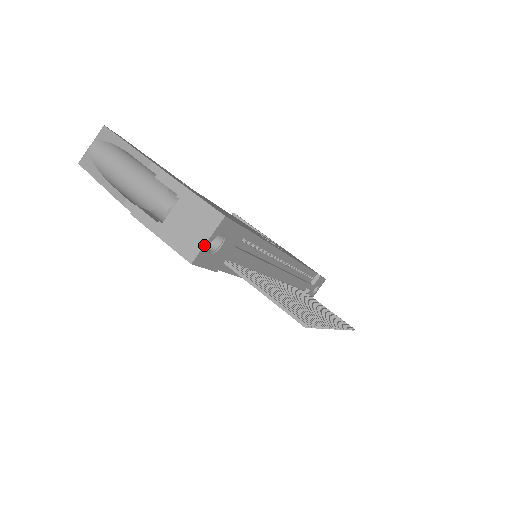
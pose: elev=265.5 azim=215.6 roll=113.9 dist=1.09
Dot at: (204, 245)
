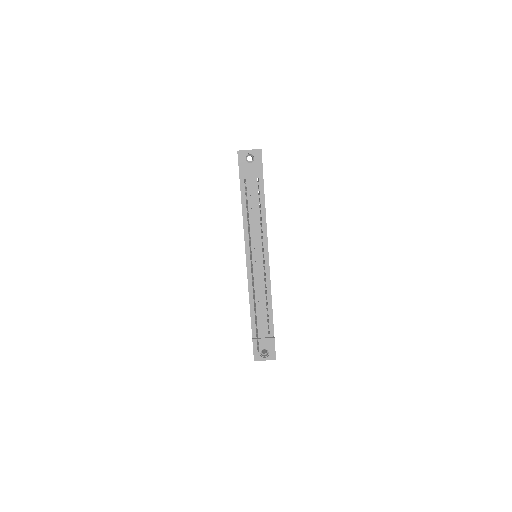
Dot at: (247, 150)
